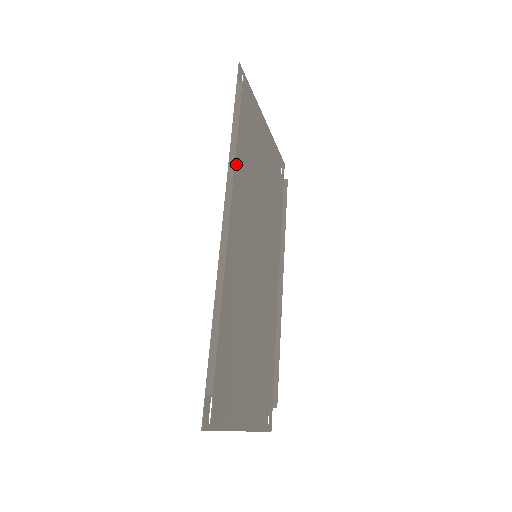
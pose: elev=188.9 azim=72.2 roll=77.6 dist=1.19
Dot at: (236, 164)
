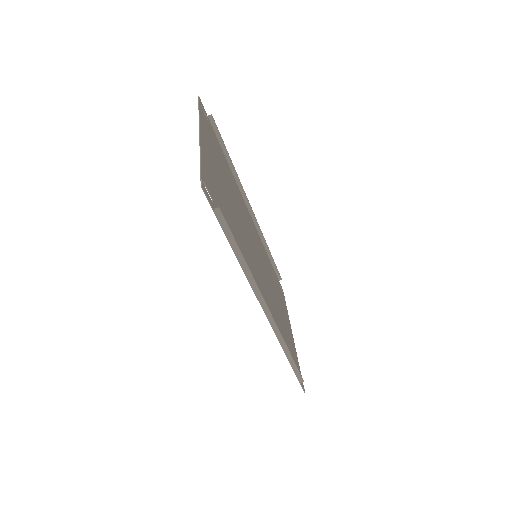
Dot at: (264, 251)
